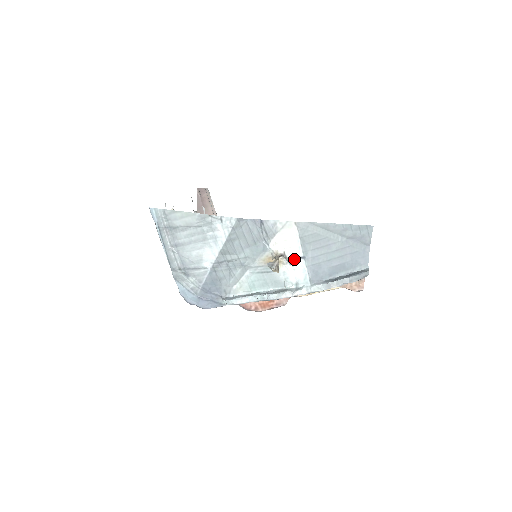
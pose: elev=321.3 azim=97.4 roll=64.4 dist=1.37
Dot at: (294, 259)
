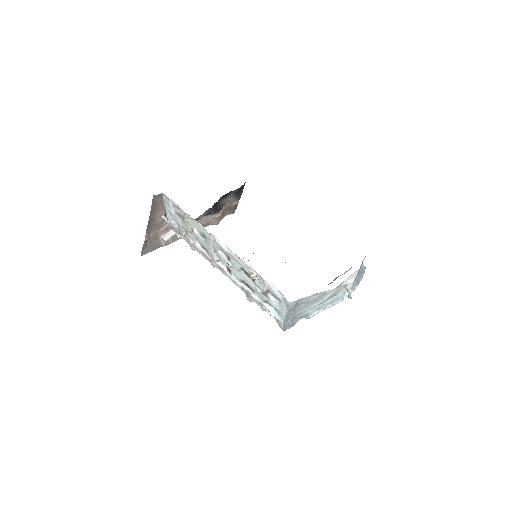
Dot at: (350, 284)
